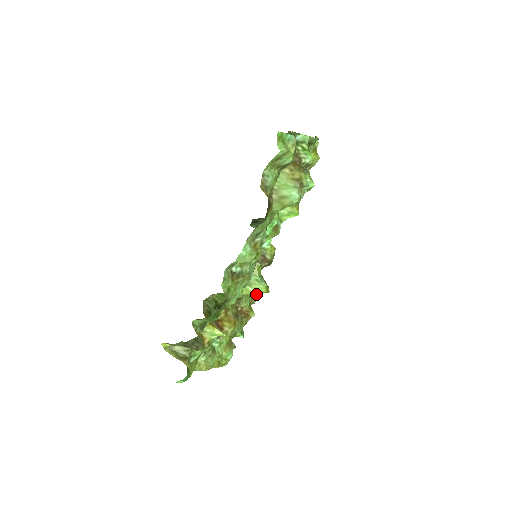
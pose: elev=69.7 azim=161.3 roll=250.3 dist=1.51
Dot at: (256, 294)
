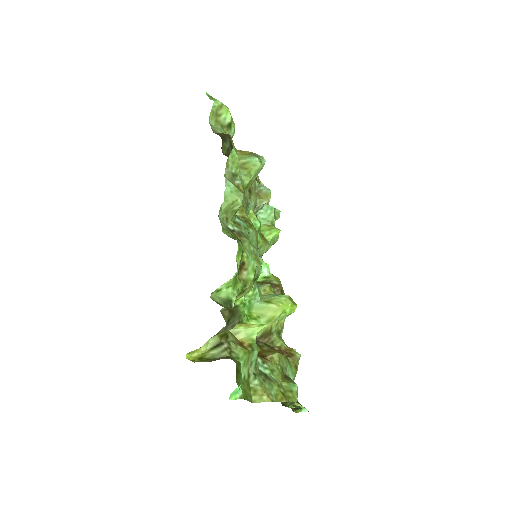
Dot at: occluded
